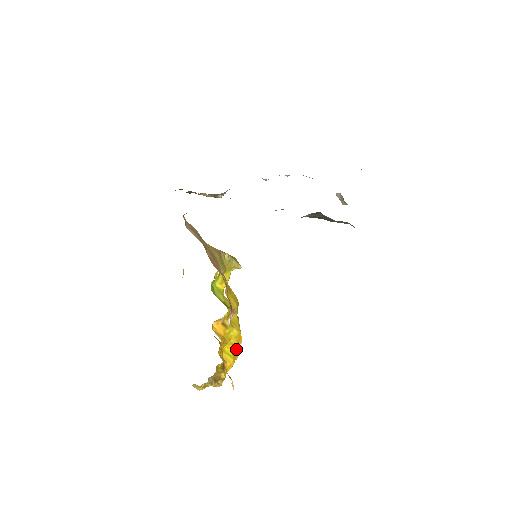
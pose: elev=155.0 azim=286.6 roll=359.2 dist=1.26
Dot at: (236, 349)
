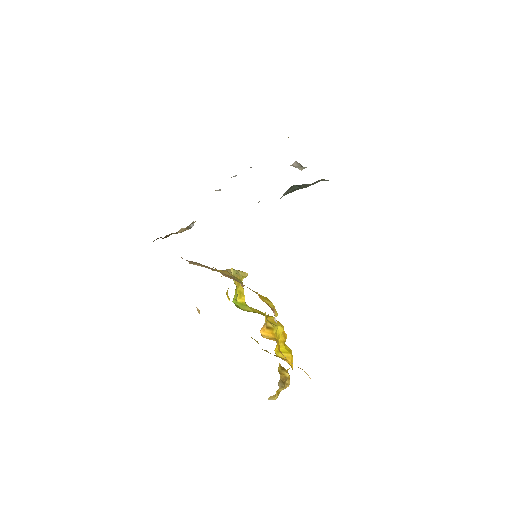
Dot at: occluded
